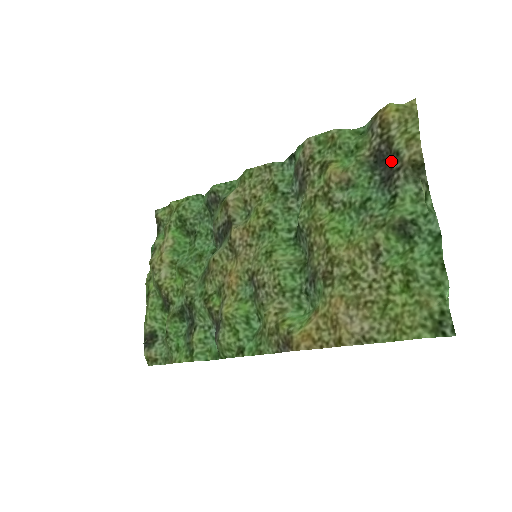
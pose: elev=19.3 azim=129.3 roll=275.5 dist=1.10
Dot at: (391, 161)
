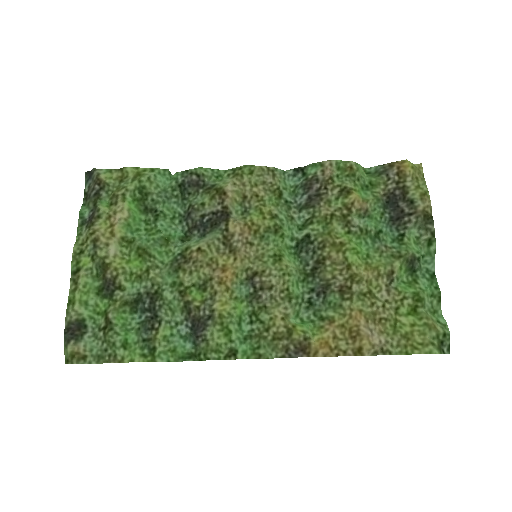
Dot at: (403, 206)
